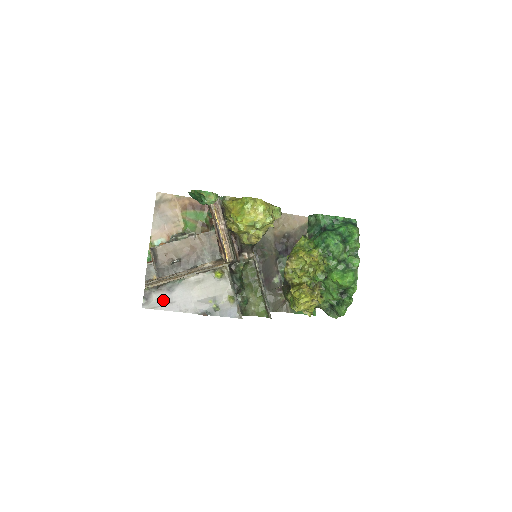
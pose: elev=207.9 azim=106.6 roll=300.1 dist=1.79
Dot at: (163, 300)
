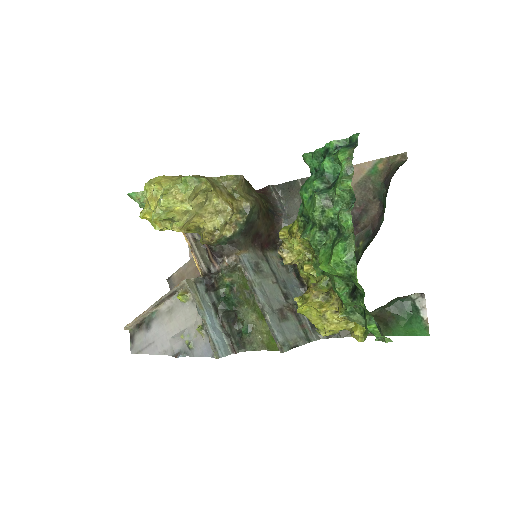
Dot at: (144, 341)
